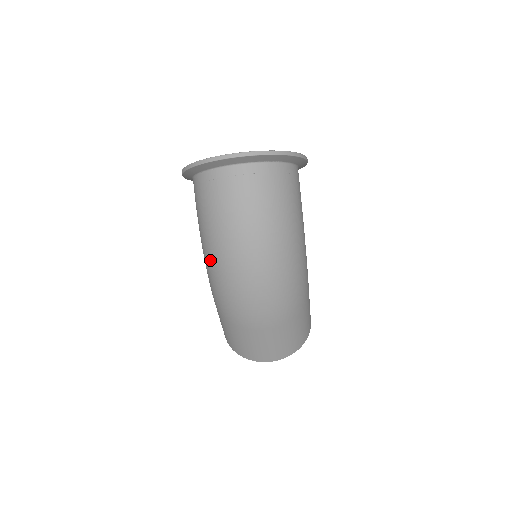
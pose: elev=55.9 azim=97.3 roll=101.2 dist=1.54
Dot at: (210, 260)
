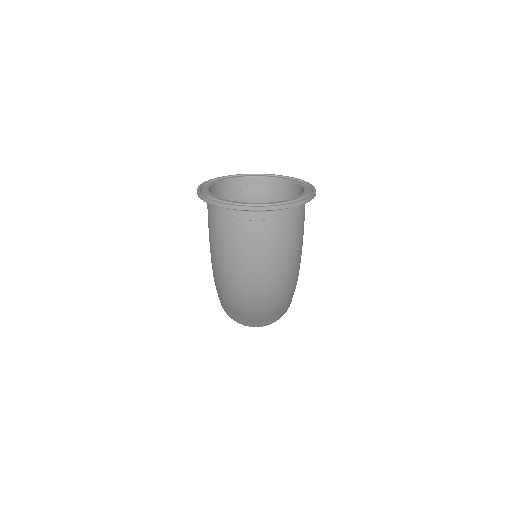
Dot at: (218, 271)
